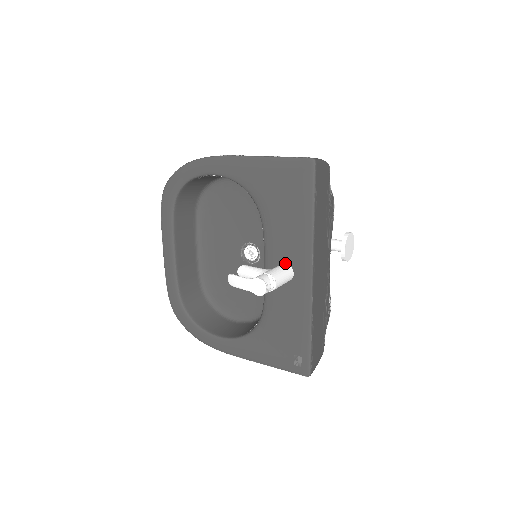
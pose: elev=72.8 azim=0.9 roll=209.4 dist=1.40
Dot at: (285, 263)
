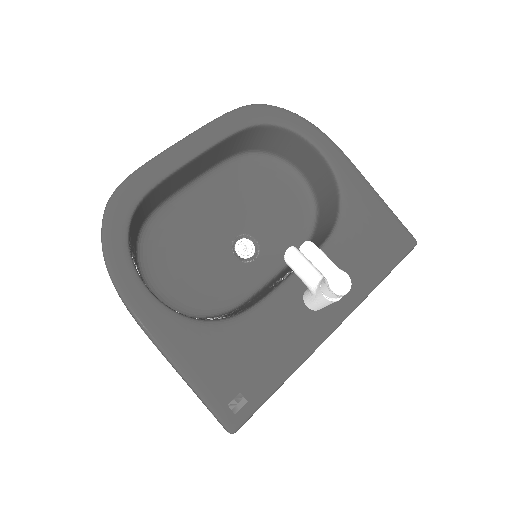
Dot at: occluded
